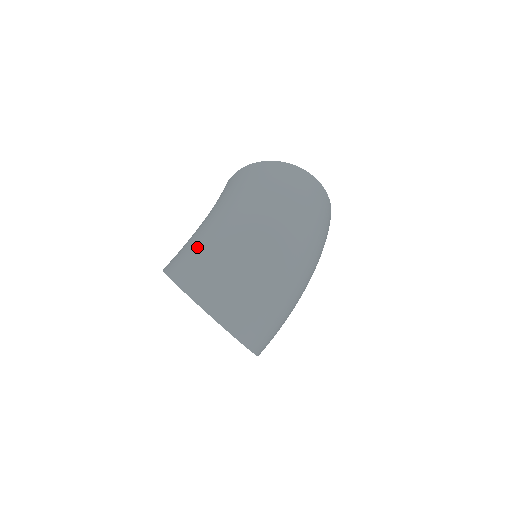
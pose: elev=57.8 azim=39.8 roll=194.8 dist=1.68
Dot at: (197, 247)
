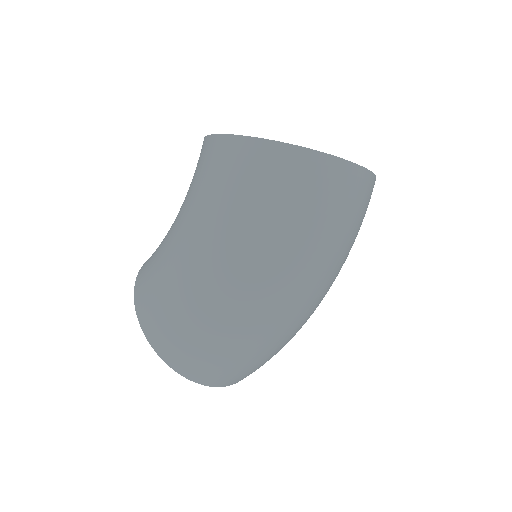
Dot at: (171, 306)
